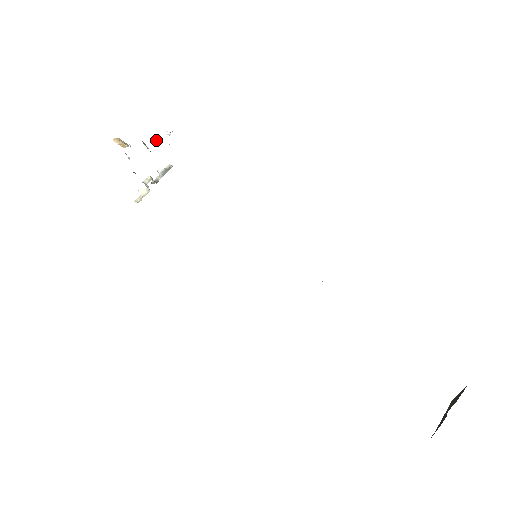
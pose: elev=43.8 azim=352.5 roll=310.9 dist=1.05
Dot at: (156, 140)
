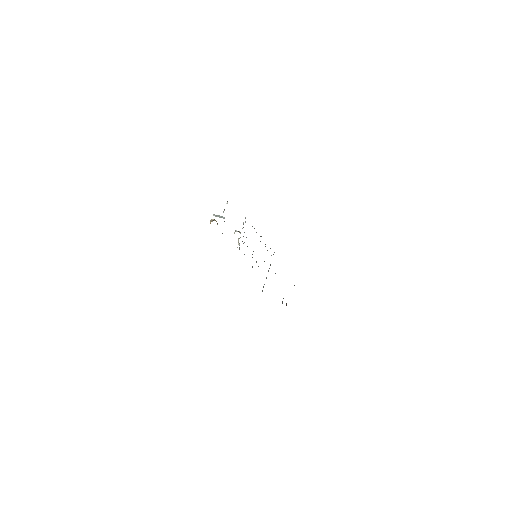
Dot at: (224, 210)
